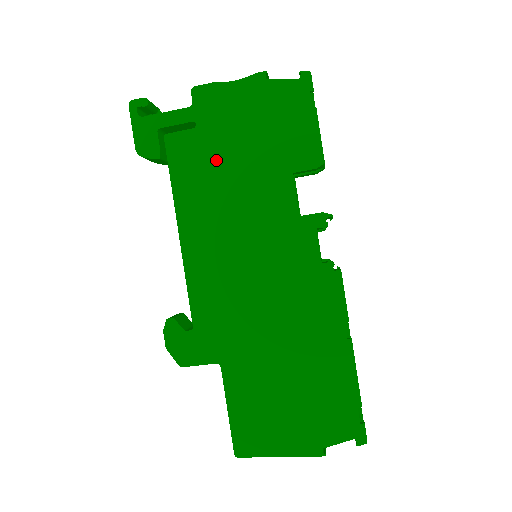
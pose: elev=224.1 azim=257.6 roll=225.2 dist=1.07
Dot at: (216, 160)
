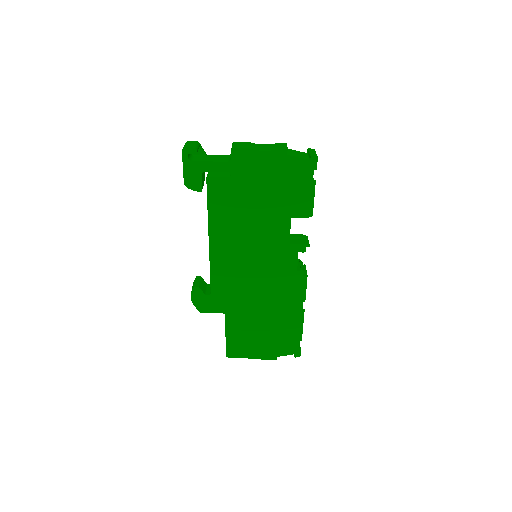
Dot at: (242, 201)
